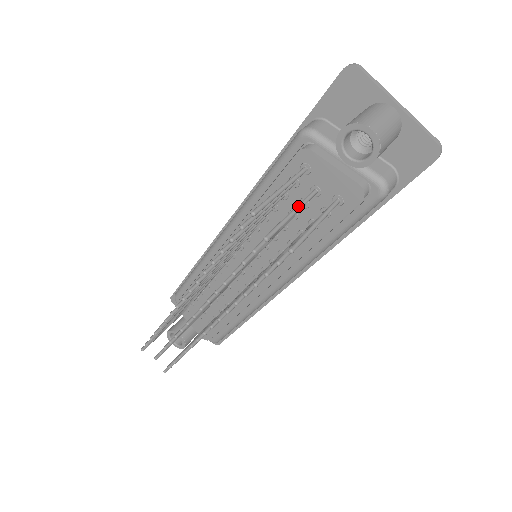
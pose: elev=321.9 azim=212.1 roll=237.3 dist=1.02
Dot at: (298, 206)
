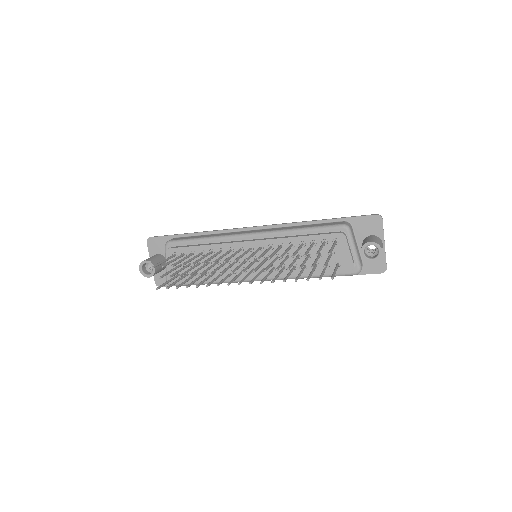
Dot at: (330, 257)
